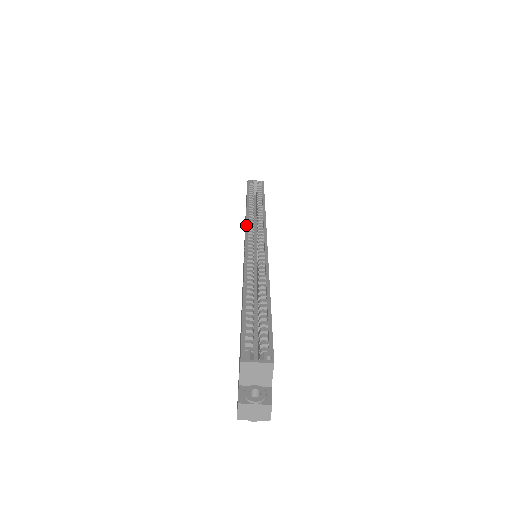
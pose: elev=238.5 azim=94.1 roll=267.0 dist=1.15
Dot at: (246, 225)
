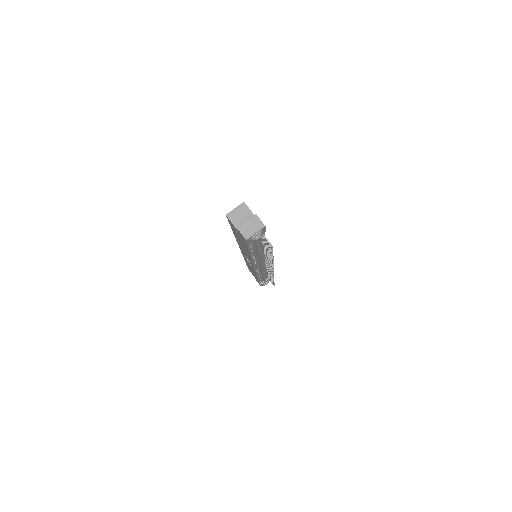
Dot at: (242, 254)
